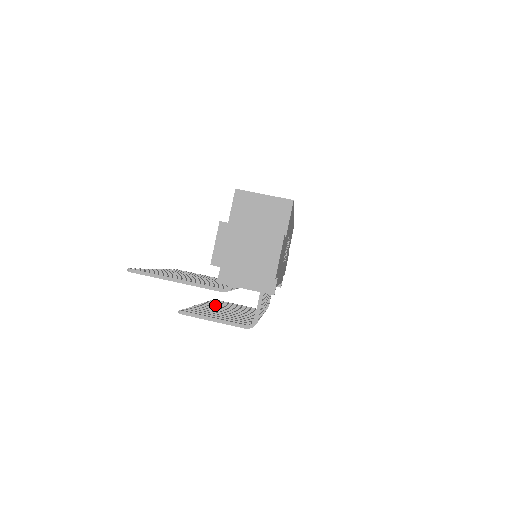
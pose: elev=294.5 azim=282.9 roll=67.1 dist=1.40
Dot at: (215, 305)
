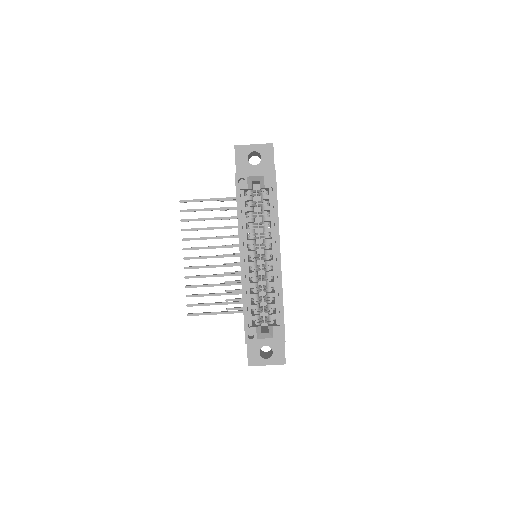
Dot at: occluded
